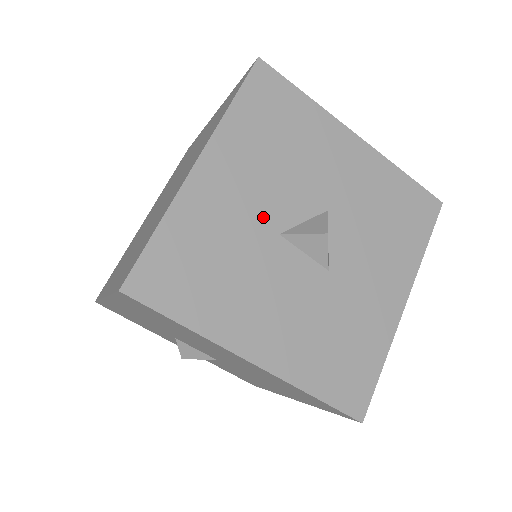
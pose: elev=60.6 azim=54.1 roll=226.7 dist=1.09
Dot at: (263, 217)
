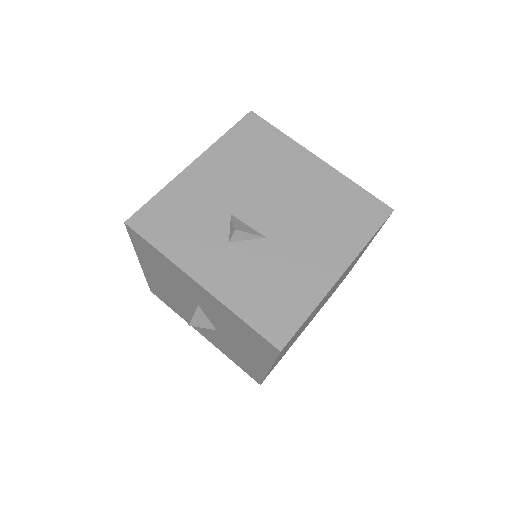
Dot at: occluded
